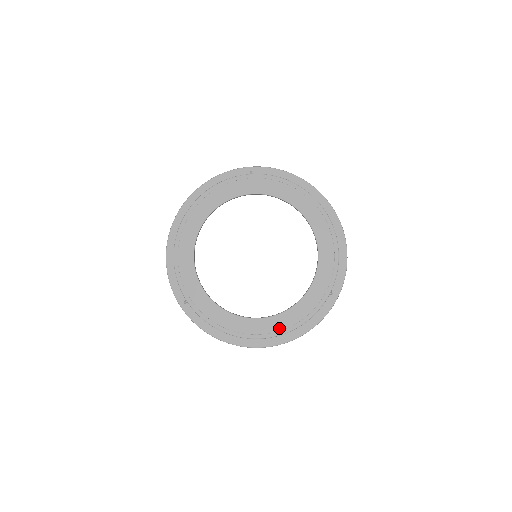
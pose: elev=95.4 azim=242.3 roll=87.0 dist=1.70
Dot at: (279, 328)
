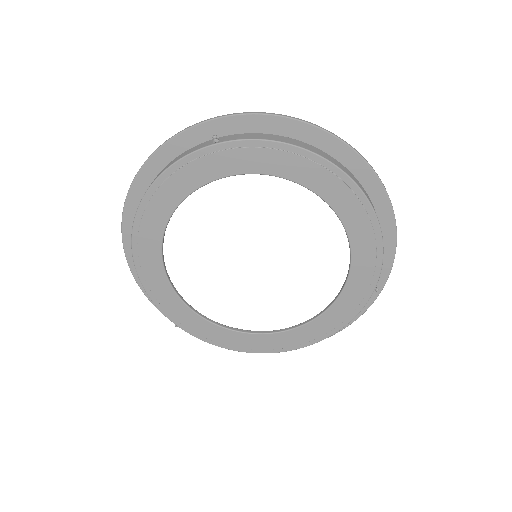
Dot at: (307, 339)
